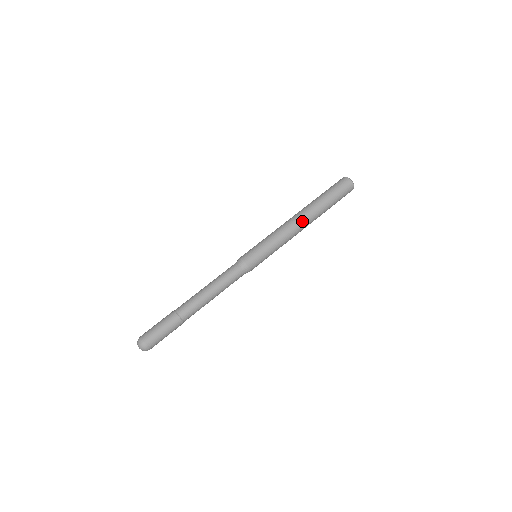
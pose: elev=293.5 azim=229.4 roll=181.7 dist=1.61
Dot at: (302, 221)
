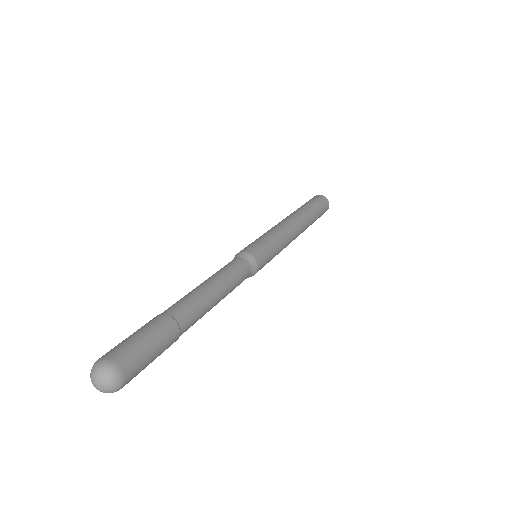
Dot at: (294, 220)
